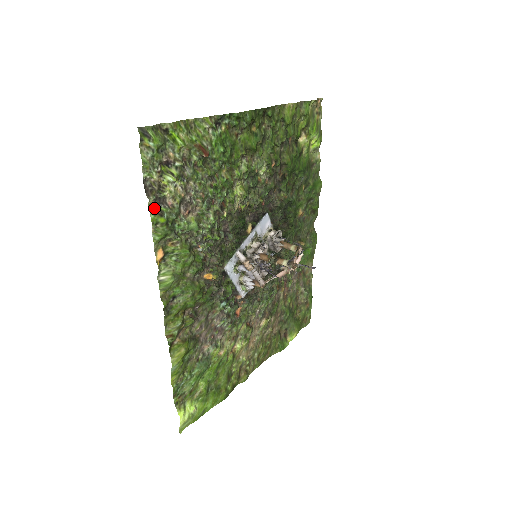
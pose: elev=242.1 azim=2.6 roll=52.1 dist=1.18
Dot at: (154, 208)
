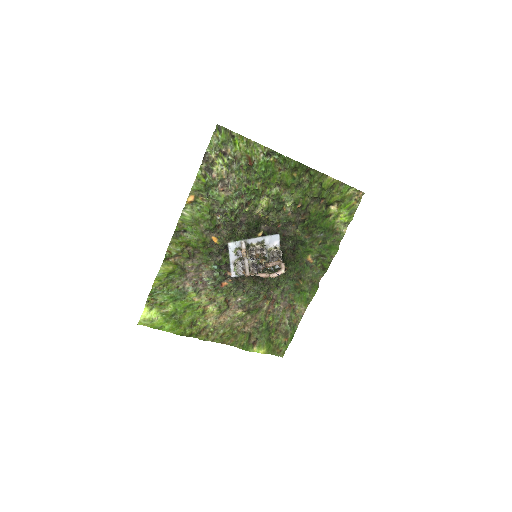
Dot at: (203, 171)
